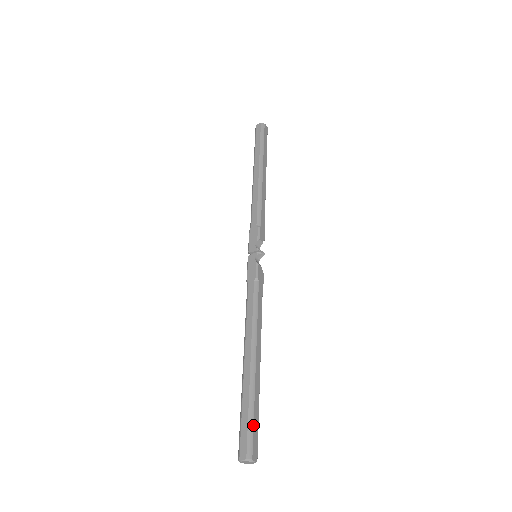
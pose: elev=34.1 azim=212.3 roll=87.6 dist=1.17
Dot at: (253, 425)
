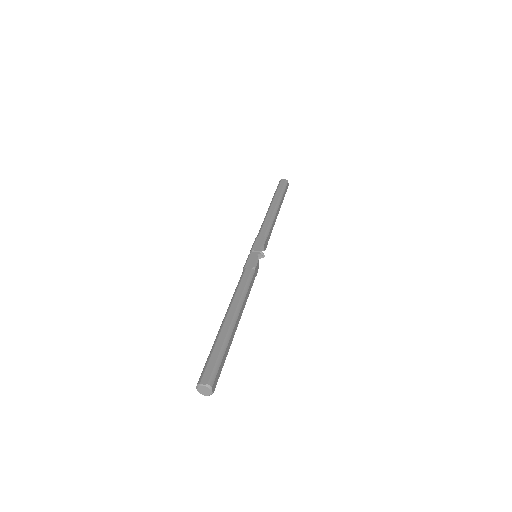
Dot at: (220, 363)
